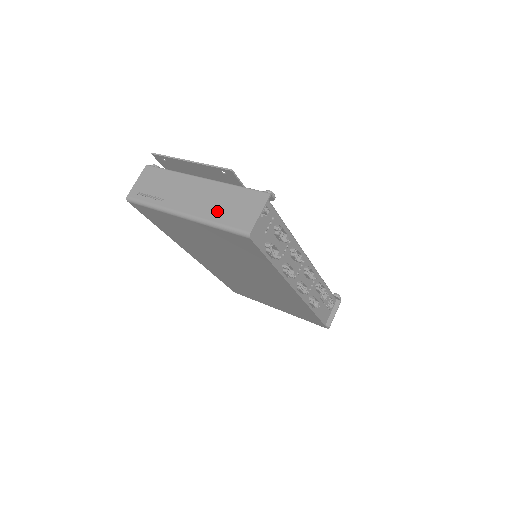
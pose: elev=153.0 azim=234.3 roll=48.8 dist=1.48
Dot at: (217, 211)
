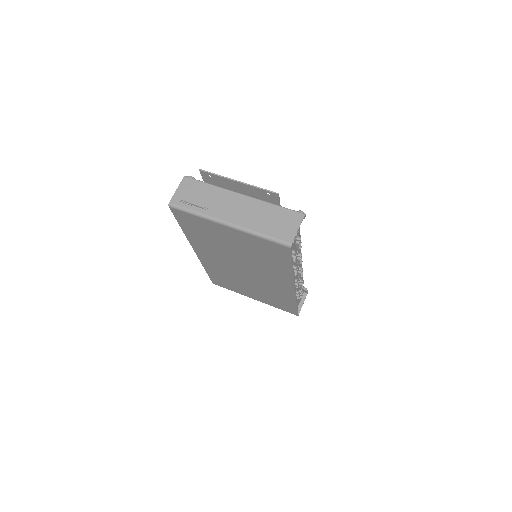
Dot at: (260, 224)
